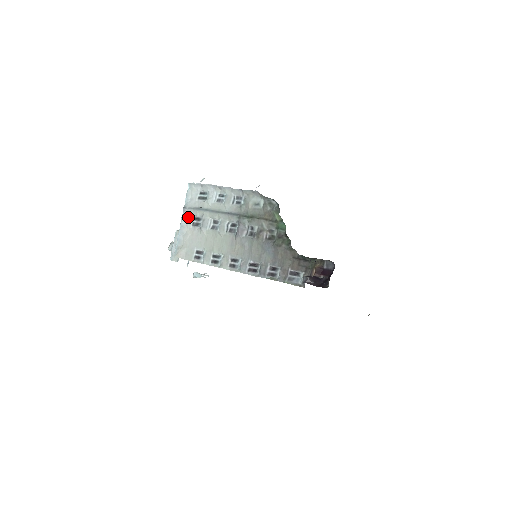
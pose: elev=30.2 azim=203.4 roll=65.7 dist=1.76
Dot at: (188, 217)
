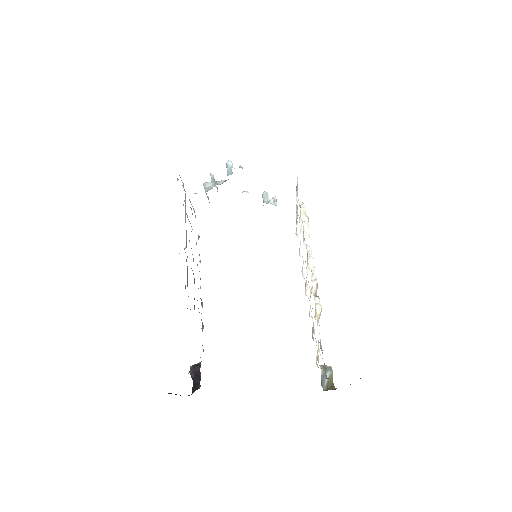
Dot at: occluded
